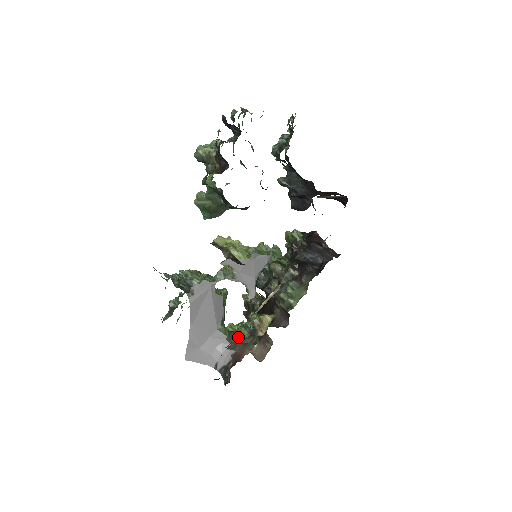
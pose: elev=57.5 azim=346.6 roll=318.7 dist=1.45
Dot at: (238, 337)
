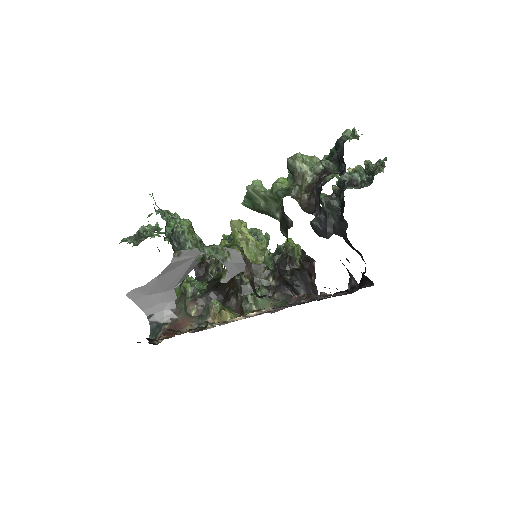
Dot at: occluded
